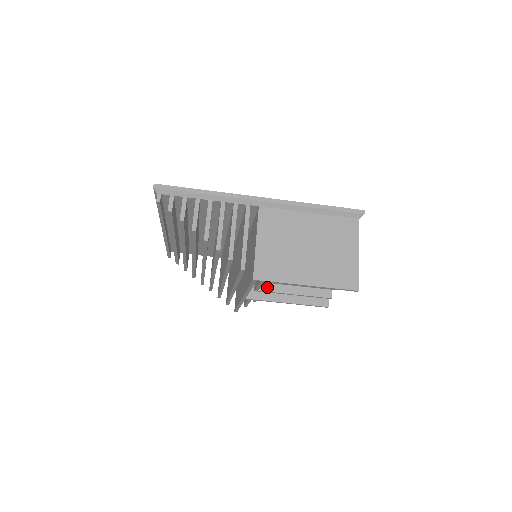
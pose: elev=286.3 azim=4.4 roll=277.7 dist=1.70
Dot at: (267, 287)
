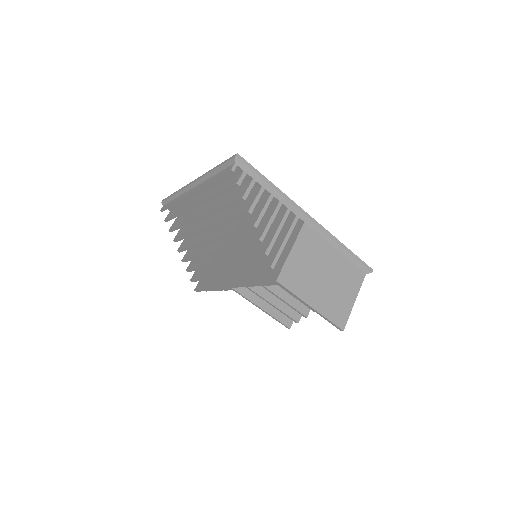
Dot at: (256, 288)
